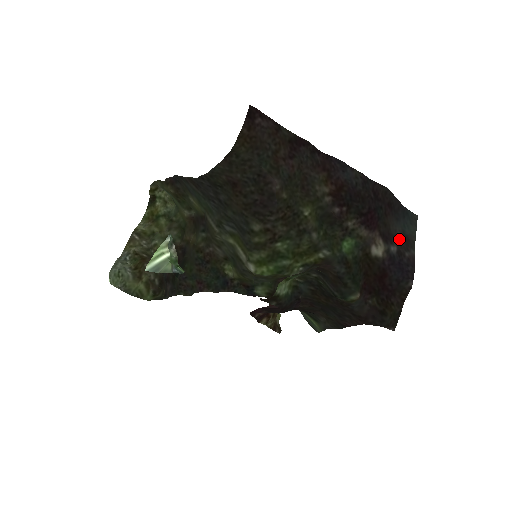
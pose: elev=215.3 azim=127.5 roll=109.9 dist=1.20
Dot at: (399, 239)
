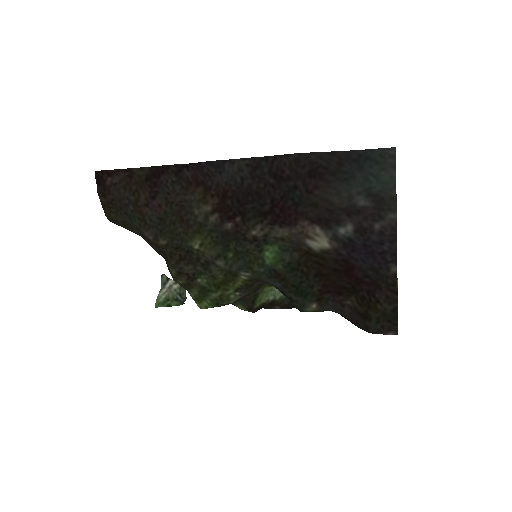
Dot at: (360, 206)
